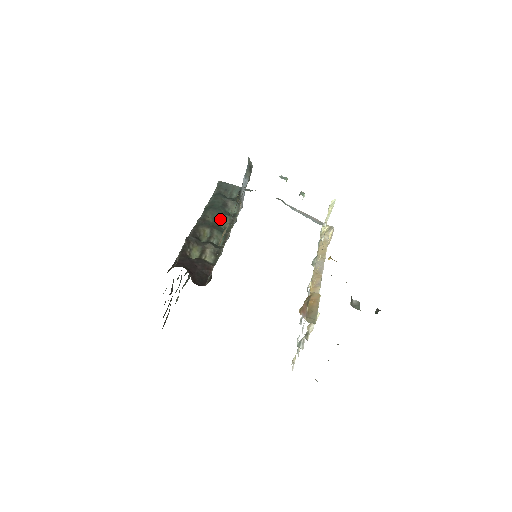
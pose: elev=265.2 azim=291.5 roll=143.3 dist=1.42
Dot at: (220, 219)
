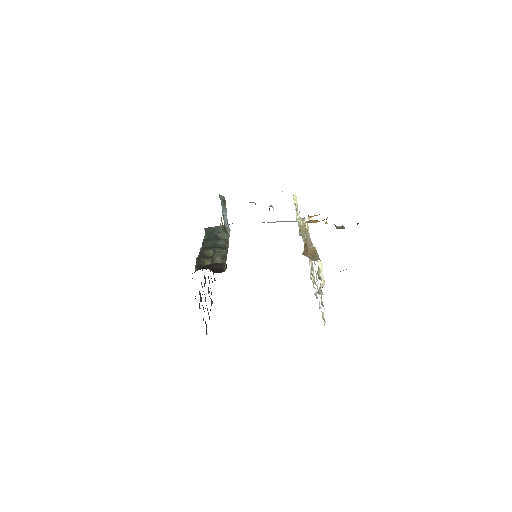
Dot at: (217, 243)
